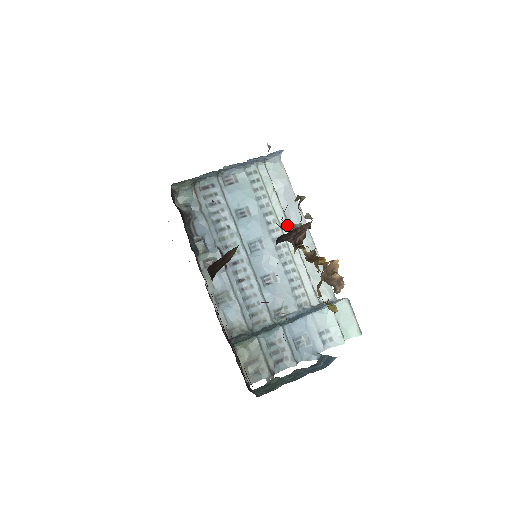
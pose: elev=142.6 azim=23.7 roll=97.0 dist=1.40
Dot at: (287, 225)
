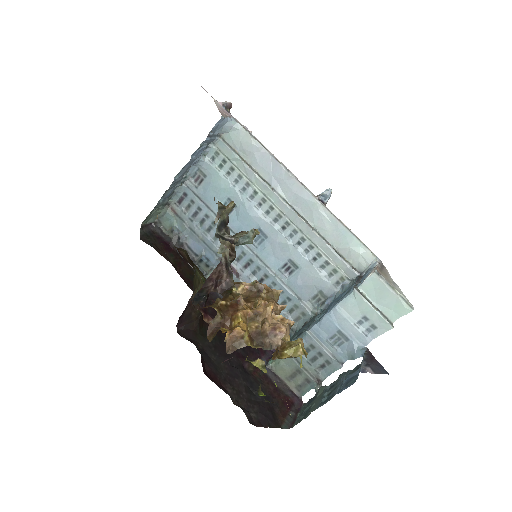
Dot at: (279, 199)
